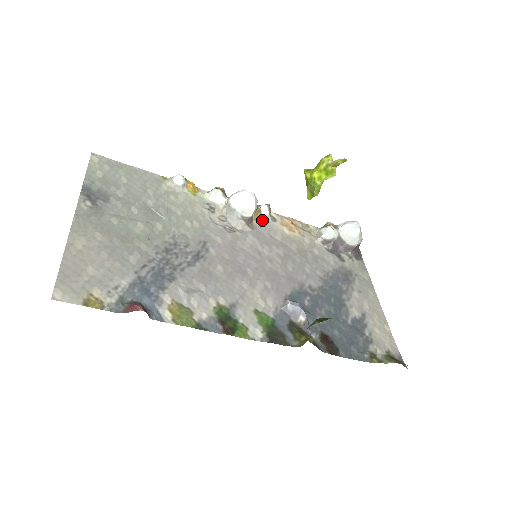
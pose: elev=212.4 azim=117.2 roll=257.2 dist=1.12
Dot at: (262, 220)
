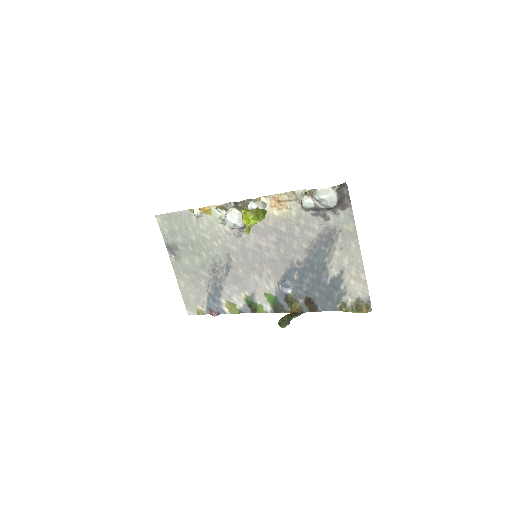
Dot at: occluded
